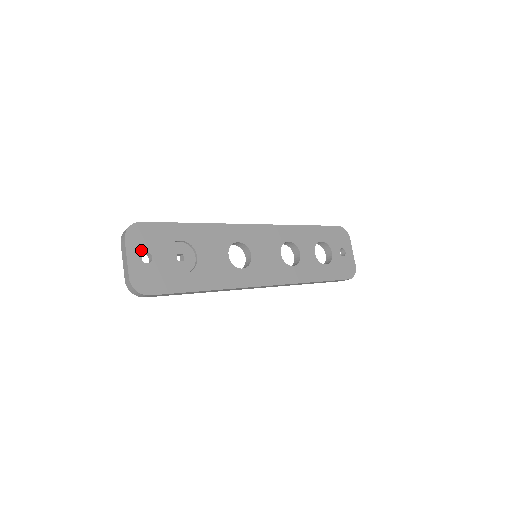
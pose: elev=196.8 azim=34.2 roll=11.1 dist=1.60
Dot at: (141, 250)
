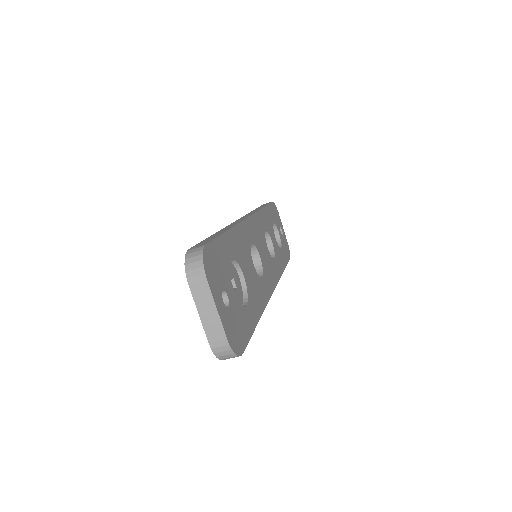
Dot at: (219, 289)
